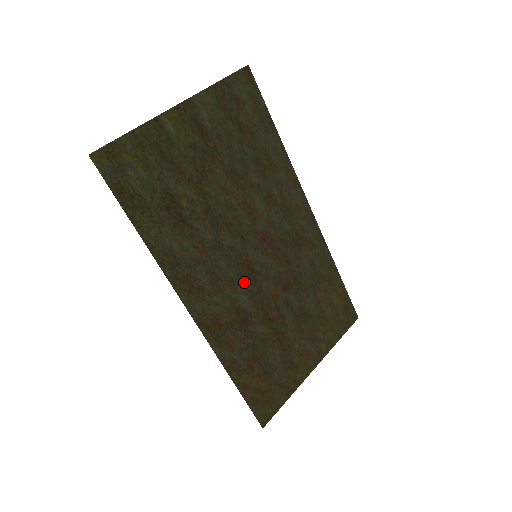
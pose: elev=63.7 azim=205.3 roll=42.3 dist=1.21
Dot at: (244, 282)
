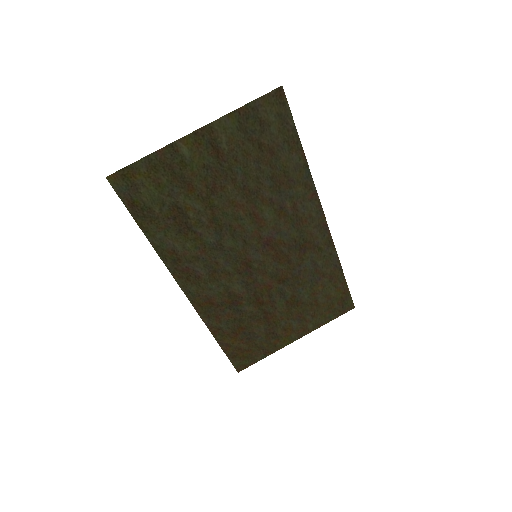
Dot at: (240, 275)
